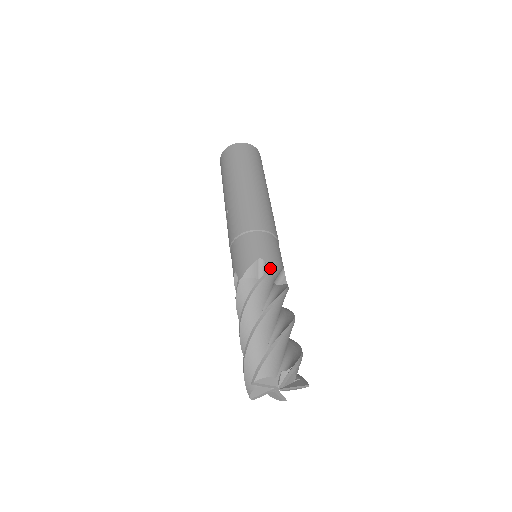
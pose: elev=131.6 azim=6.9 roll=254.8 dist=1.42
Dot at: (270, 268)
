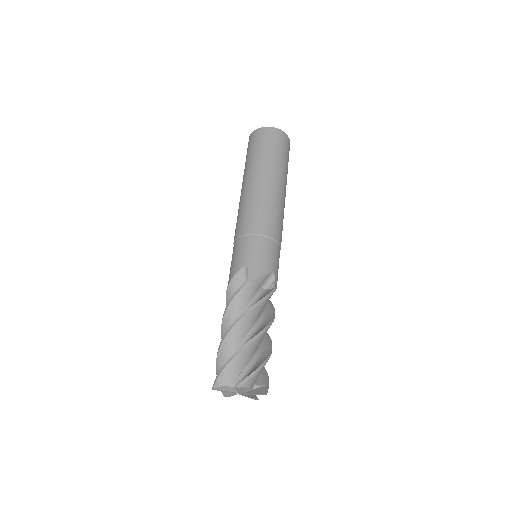
Dot at: (251, 277)
